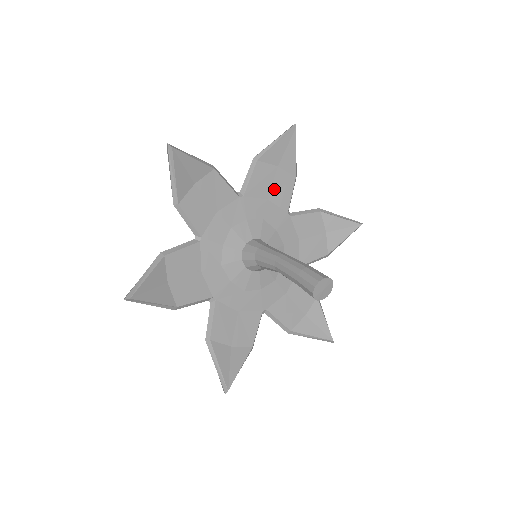
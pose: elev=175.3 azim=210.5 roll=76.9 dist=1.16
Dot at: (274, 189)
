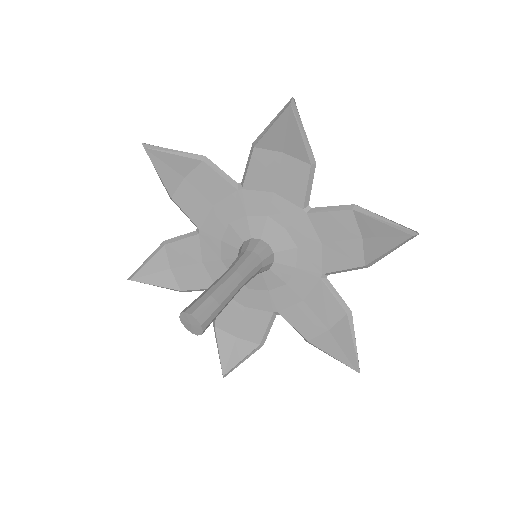
Dot at: (336, 245)
